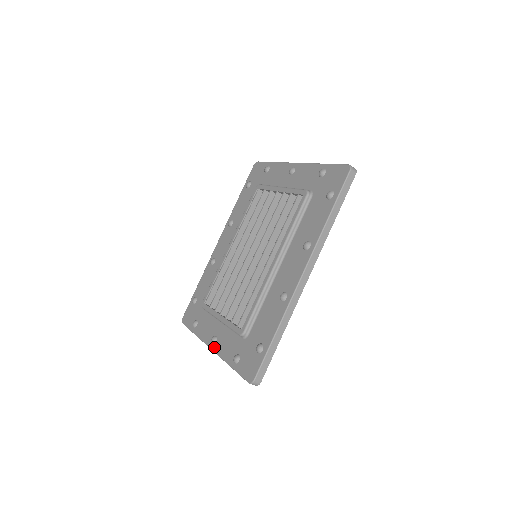
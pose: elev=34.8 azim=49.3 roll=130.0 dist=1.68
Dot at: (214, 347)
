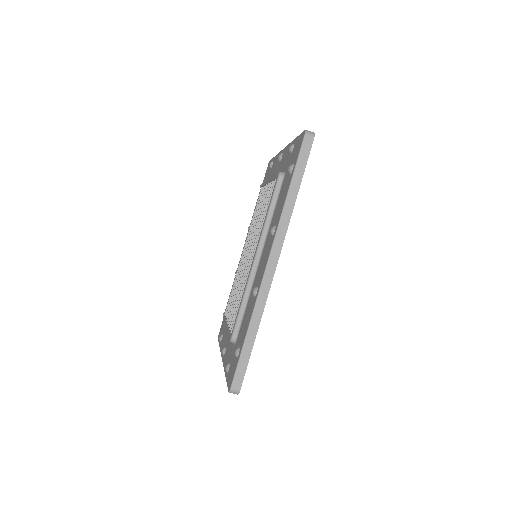
Dot at: (223, 358)
